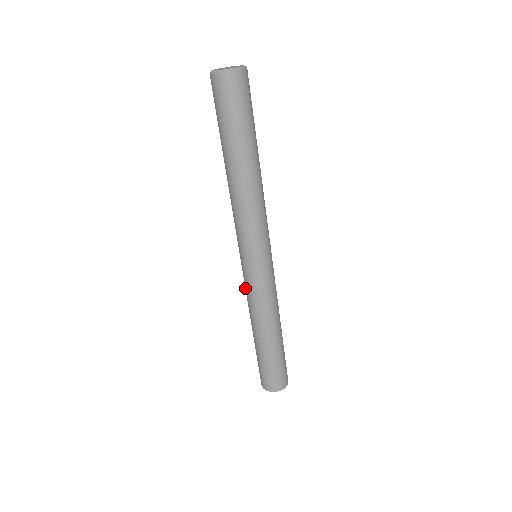
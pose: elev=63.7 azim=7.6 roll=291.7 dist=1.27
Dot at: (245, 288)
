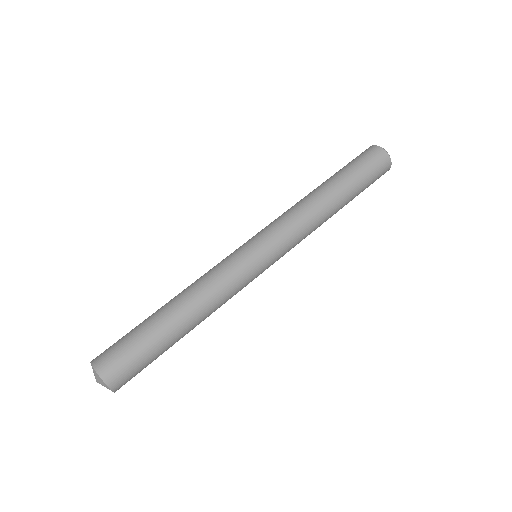
Dot at: occluded
